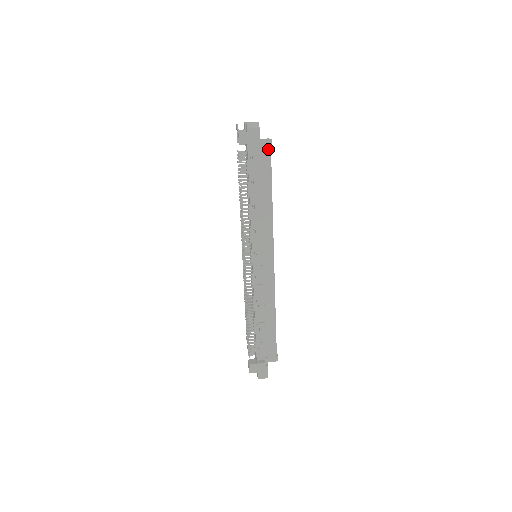
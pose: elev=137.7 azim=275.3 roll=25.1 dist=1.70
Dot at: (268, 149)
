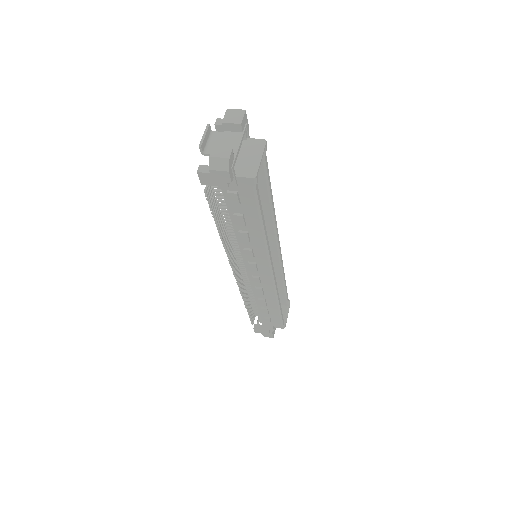
Dot at: (250, 187)
